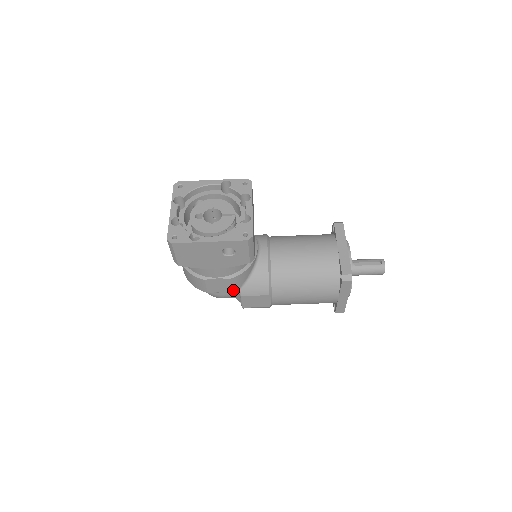
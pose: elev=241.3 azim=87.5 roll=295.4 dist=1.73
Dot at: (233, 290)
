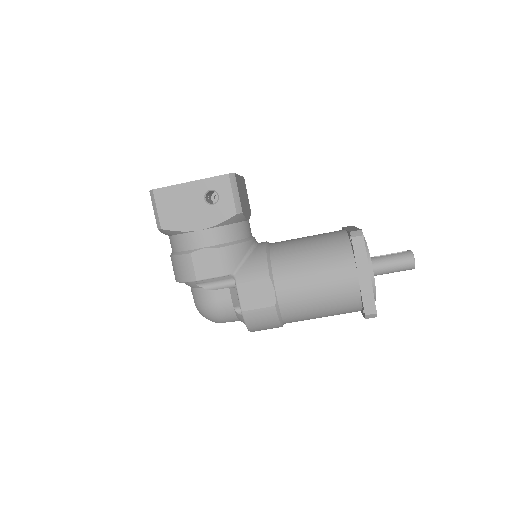
Dot at: (225, 273)
